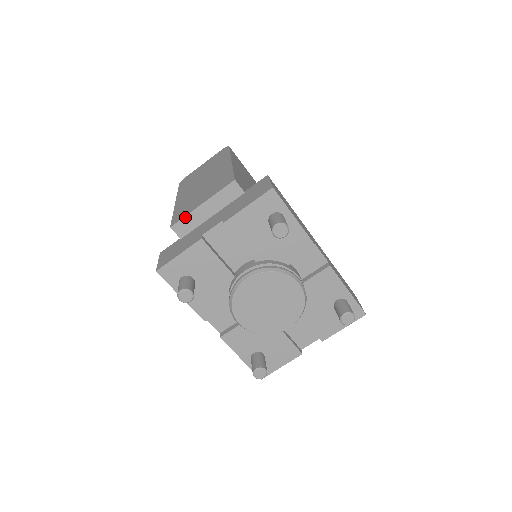
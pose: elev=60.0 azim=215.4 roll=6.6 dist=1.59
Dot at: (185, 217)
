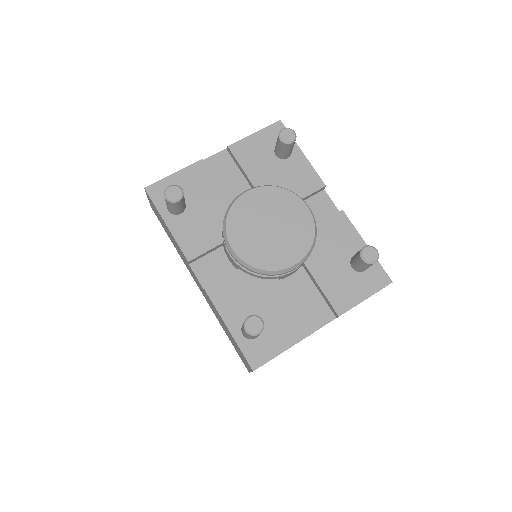
Dot at: occluded
